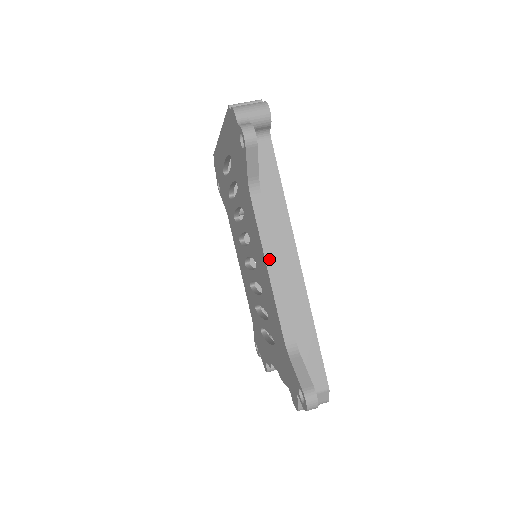
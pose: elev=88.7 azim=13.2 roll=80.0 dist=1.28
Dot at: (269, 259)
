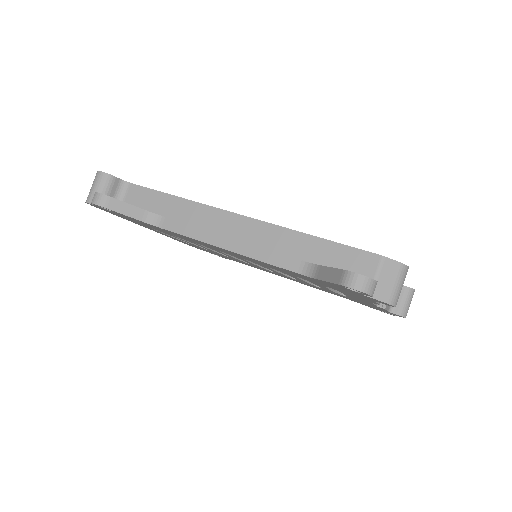
Dot at: (217, 242)
